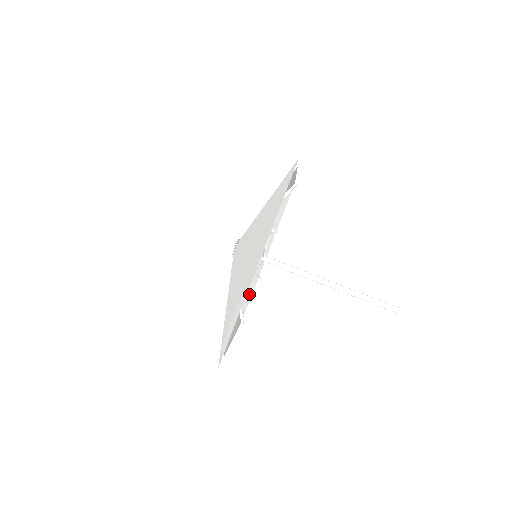
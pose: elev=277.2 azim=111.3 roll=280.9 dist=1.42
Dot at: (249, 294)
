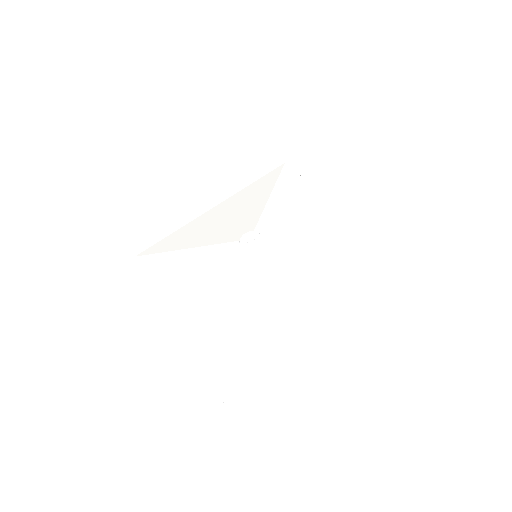
Dot at: (300, 182)
